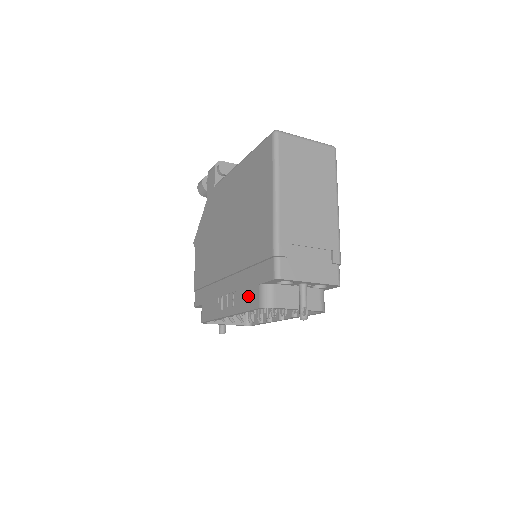
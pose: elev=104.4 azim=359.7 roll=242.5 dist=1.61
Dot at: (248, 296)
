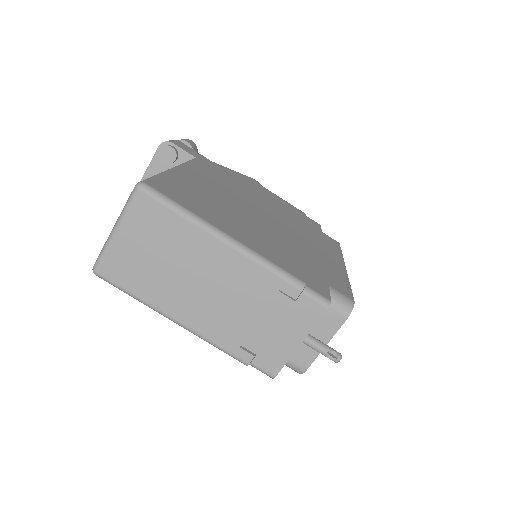
Dot at: occluded
